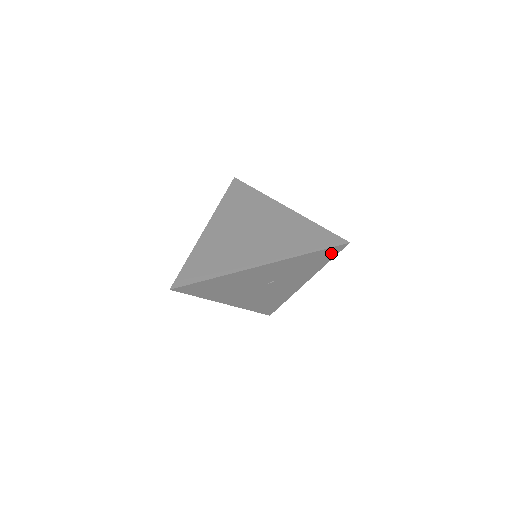
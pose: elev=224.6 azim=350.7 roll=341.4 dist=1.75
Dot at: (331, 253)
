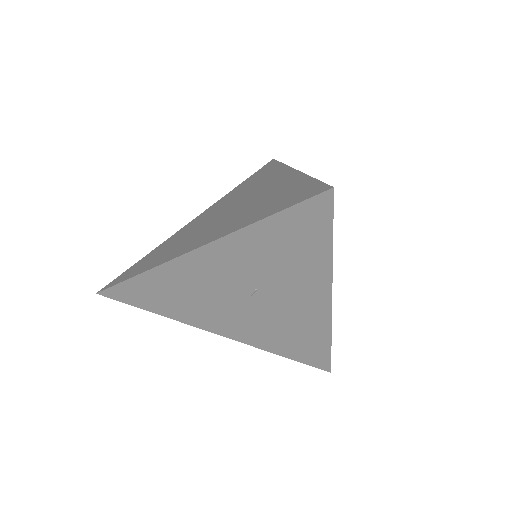
Dot at: (315, 220)
